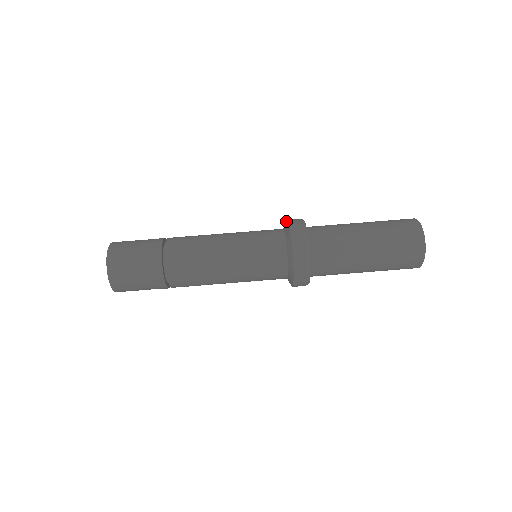
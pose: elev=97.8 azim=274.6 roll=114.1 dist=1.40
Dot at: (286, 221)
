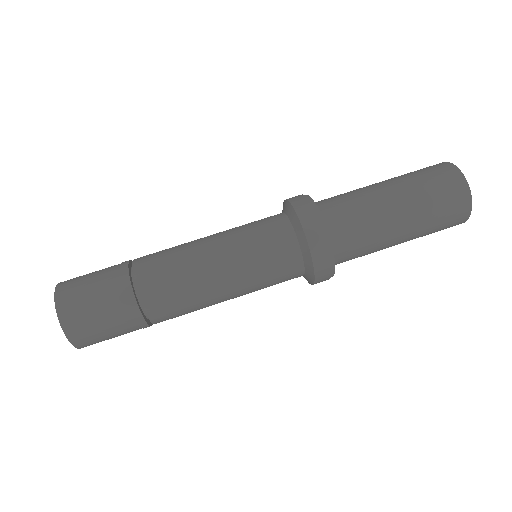
Dot at: occluded
